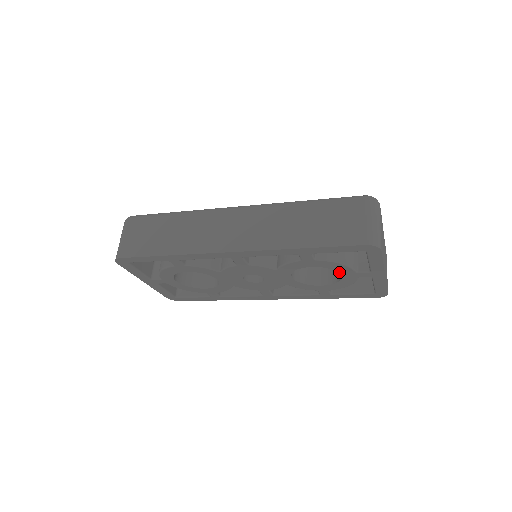
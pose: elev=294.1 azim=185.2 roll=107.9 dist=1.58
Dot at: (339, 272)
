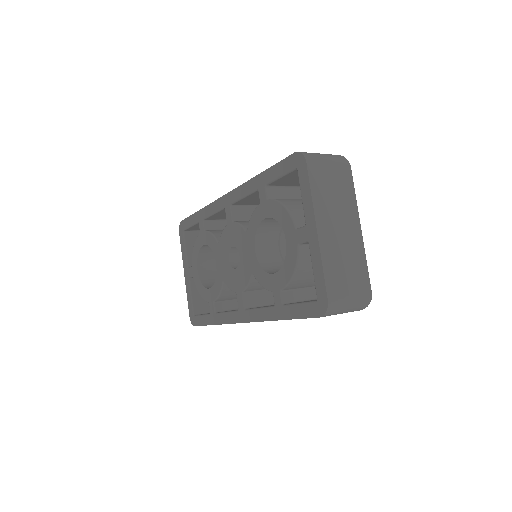
Dot at: (284, 230)
